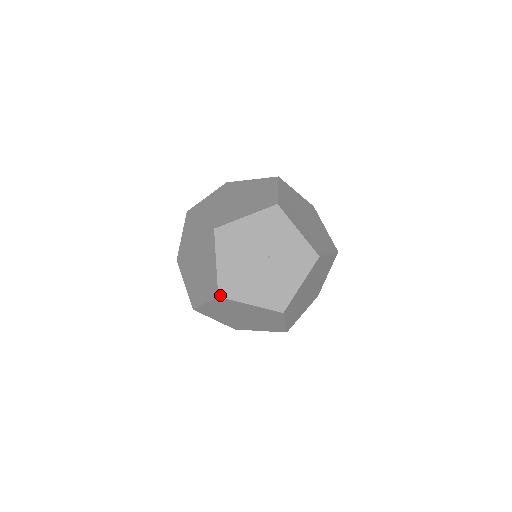
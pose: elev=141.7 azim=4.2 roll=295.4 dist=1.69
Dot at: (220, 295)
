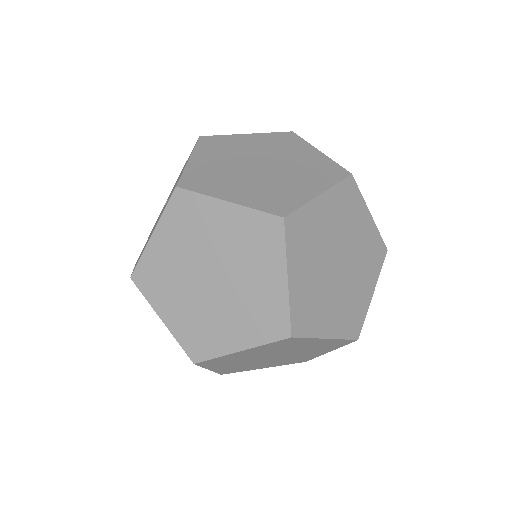
Dot at: (132, 275)
